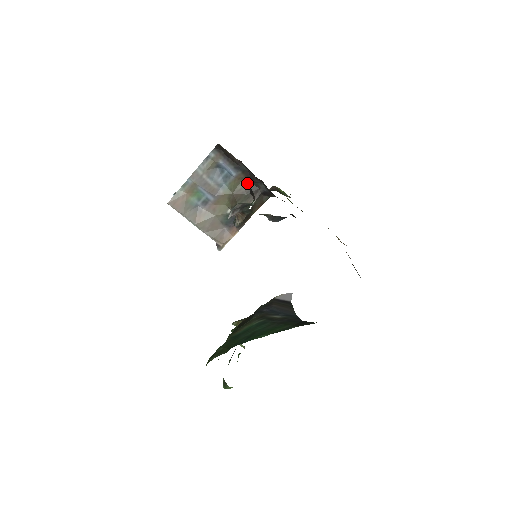
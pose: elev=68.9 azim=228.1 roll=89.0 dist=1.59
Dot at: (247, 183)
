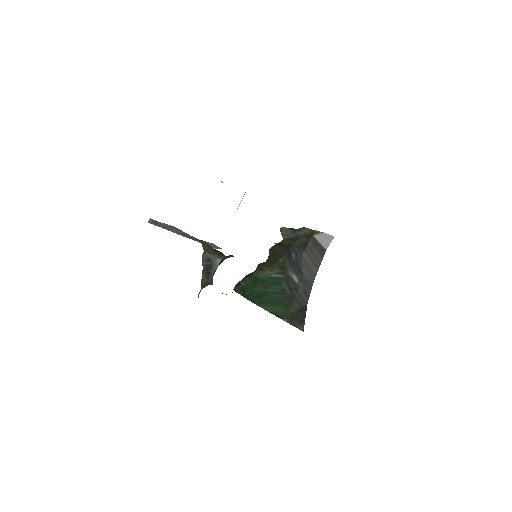
Dot at: (209, 245)
